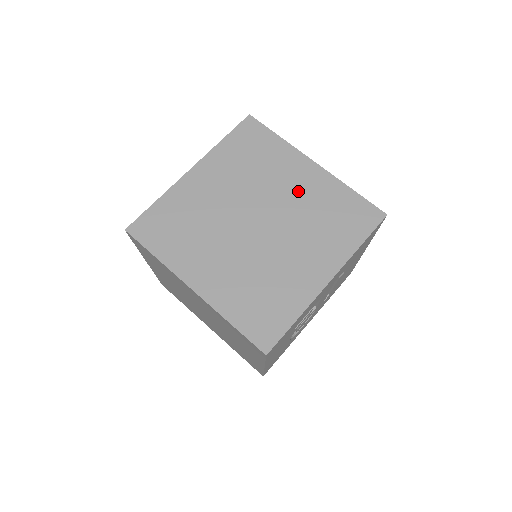
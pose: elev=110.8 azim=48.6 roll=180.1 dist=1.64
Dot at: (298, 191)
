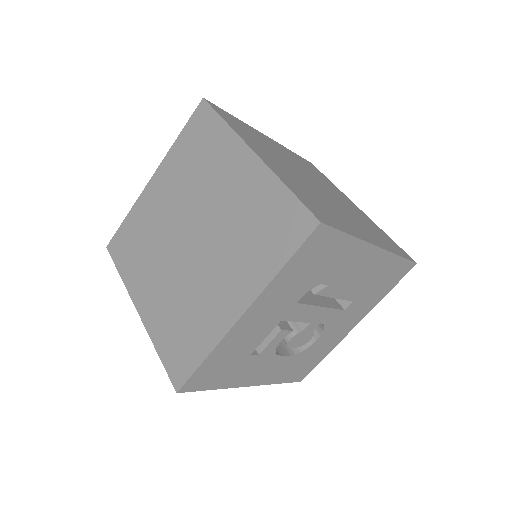
Dot at: (230, 194)
